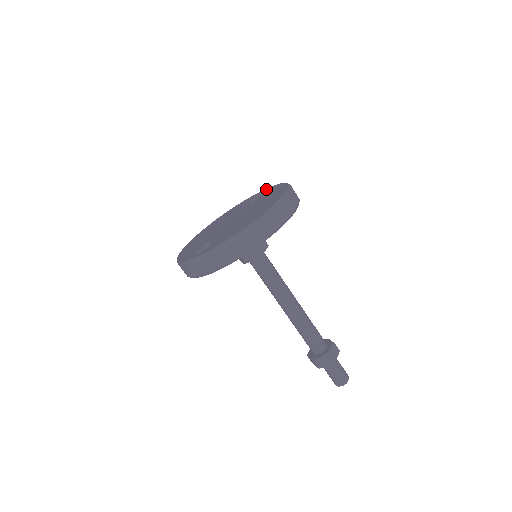
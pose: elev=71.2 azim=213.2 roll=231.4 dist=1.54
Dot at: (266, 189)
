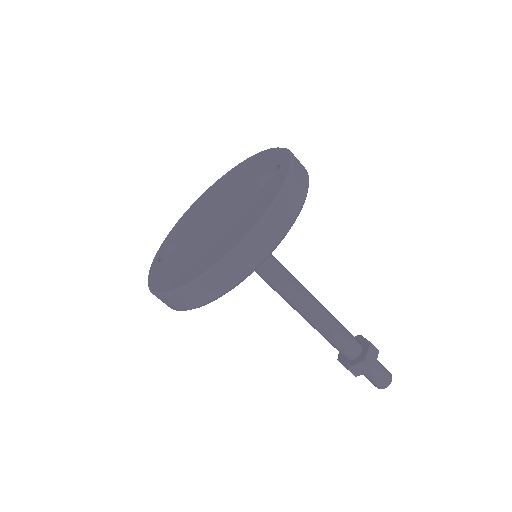
Dot at: (284, 165)
